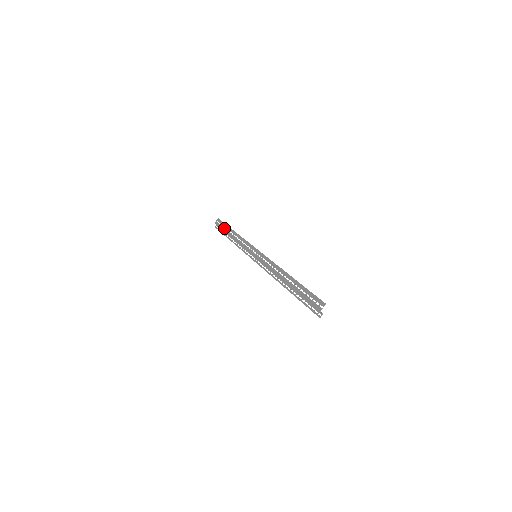
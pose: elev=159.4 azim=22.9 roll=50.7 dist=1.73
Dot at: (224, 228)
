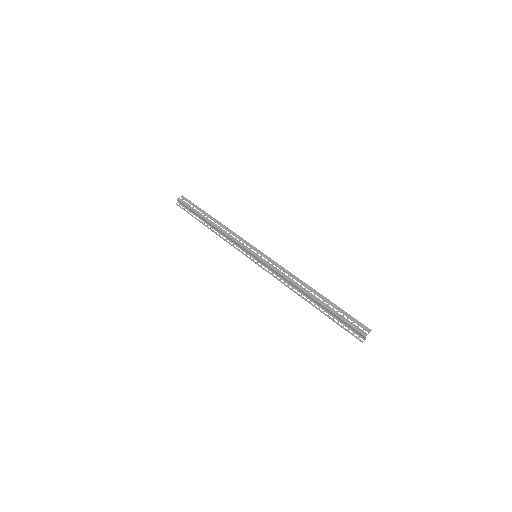
Dot at: (196, 210)
